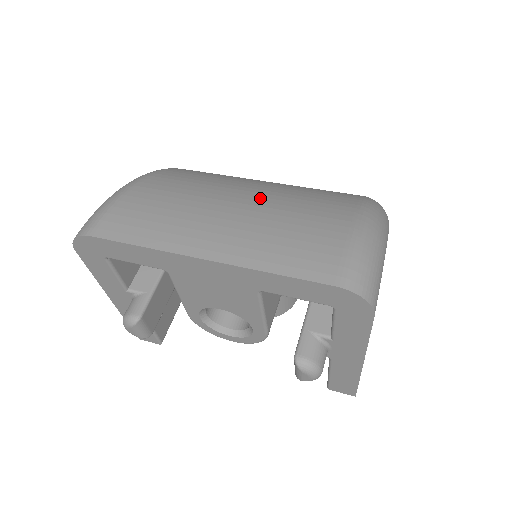
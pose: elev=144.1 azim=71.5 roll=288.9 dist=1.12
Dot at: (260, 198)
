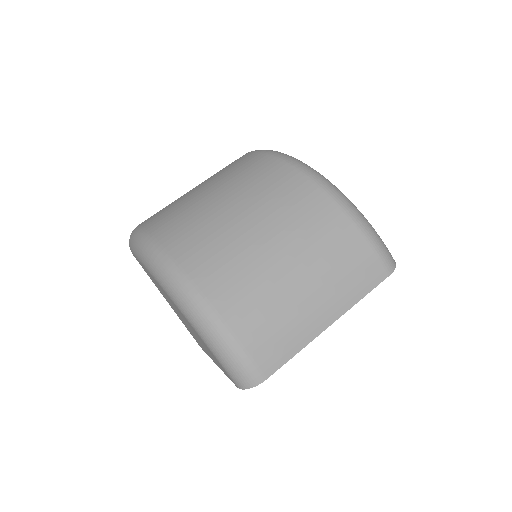
Dot at: (299, 258)
